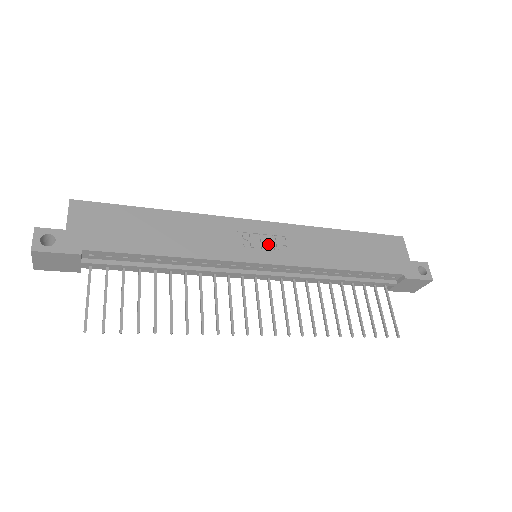
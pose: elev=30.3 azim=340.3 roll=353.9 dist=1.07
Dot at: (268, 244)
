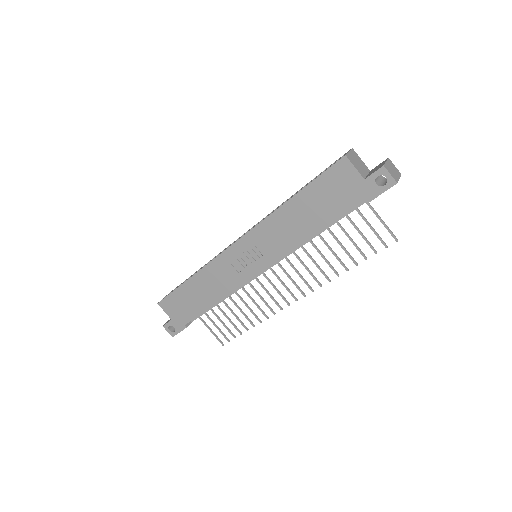
Dot at: (252, 256)
